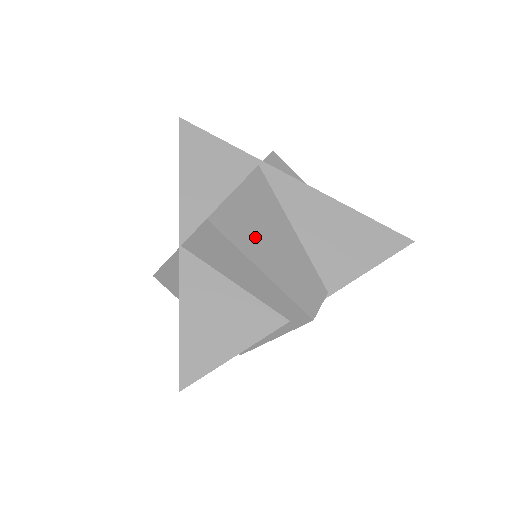
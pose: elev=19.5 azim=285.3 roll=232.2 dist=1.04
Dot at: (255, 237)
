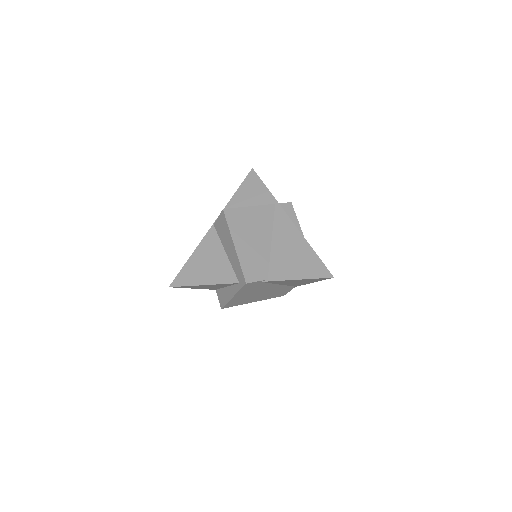
Dot at: (244, 231)
